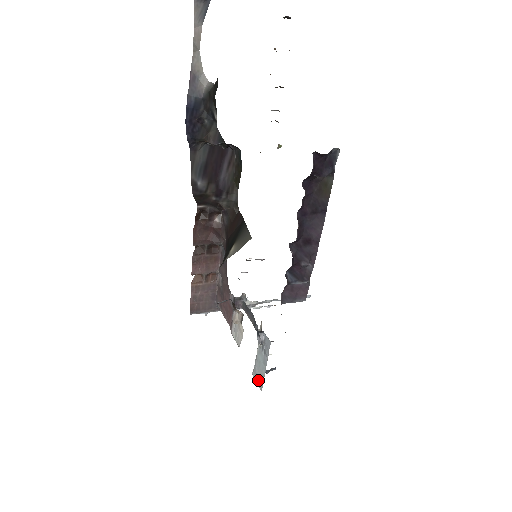
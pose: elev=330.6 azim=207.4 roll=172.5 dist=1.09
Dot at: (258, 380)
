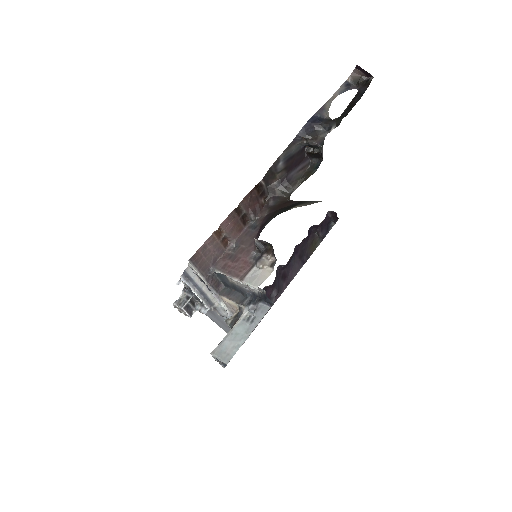
Dot at: (224, 354)
